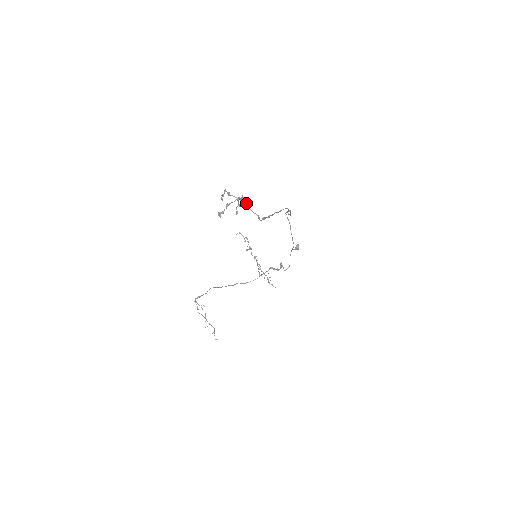
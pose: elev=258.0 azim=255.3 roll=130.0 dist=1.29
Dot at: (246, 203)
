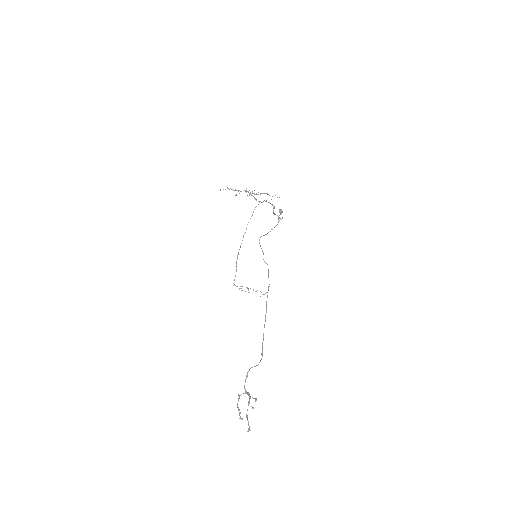
Dot at: occluded
